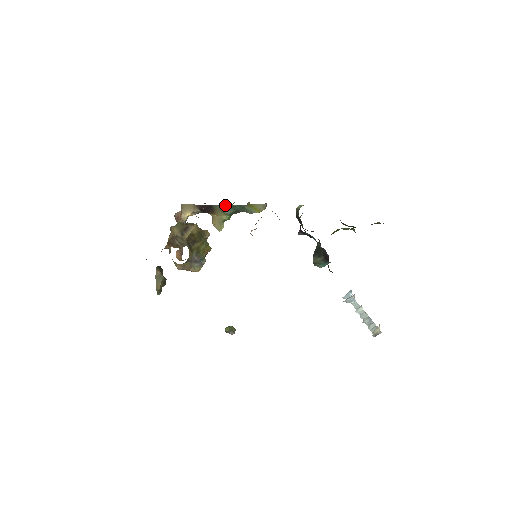
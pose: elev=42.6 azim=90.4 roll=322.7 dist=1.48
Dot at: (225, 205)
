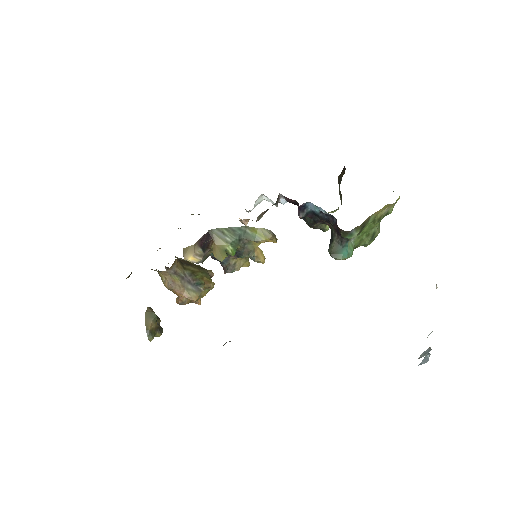
Dot at: (223, 228)
